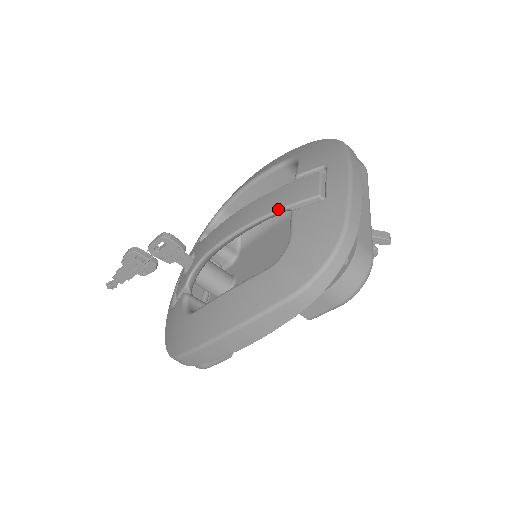
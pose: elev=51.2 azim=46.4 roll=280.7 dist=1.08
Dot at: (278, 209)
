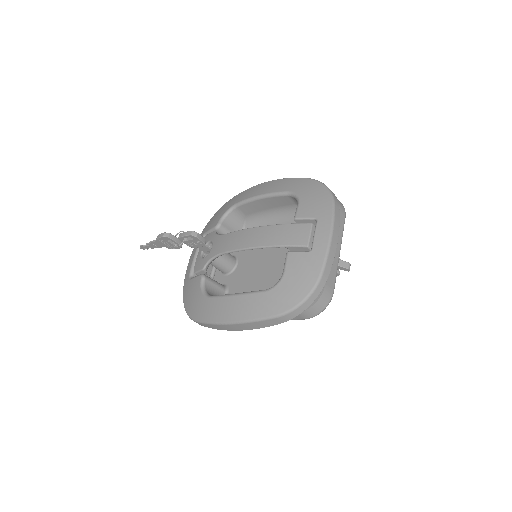
Dot at: (278, 245)
